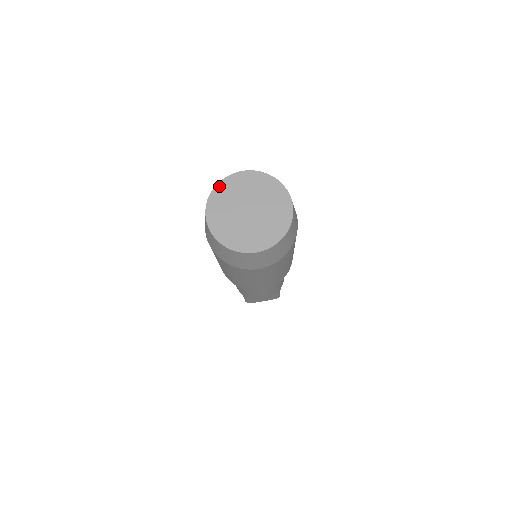
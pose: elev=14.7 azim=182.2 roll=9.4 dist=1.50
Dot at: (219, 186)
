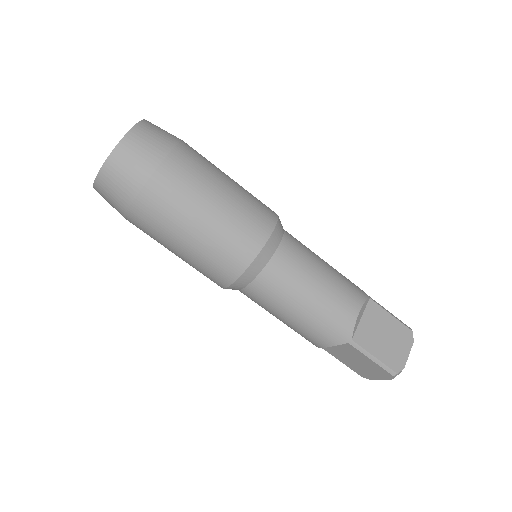
Dot at: occluded
